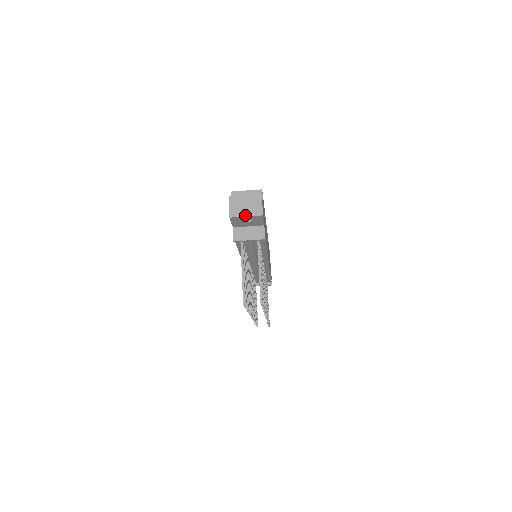
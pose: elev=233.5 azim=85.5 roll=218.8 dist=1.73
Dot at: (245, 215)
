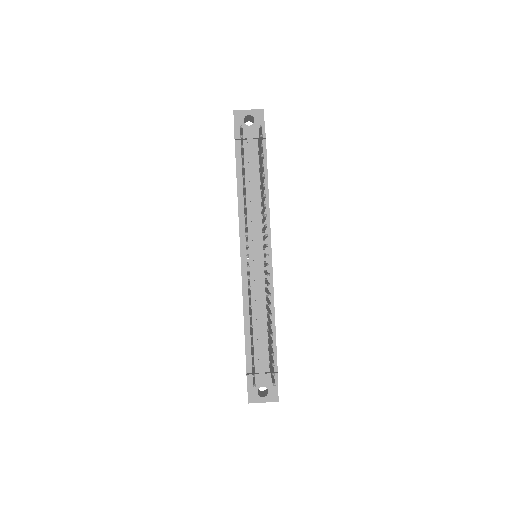
Dot at: (248, 110)
